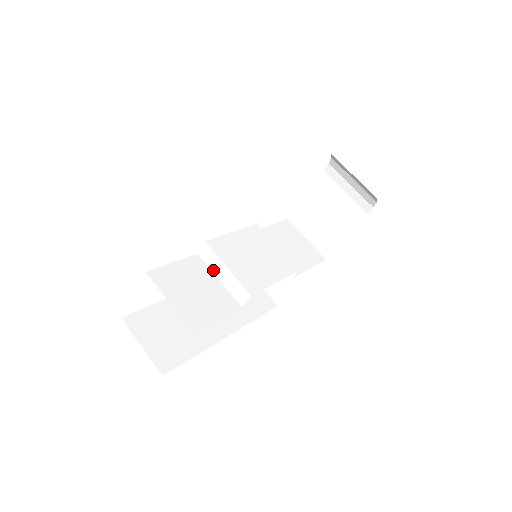
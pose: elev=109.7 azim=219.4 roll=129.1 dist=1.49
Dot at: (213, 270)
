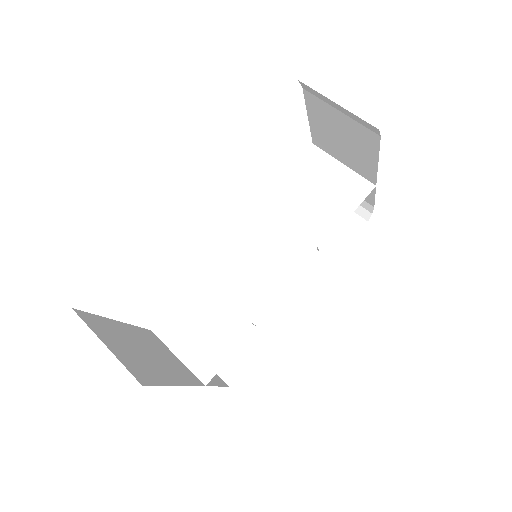
Dot at: occluded
